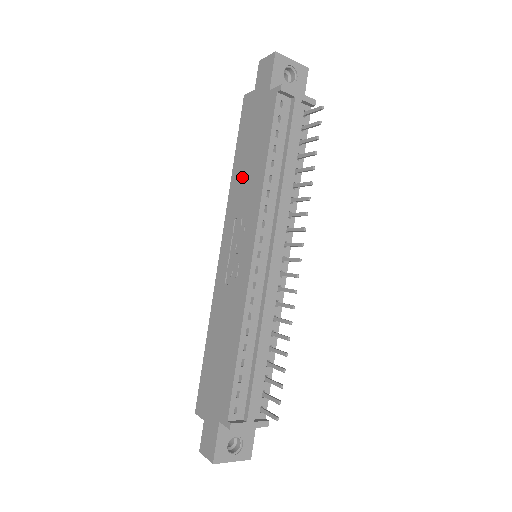
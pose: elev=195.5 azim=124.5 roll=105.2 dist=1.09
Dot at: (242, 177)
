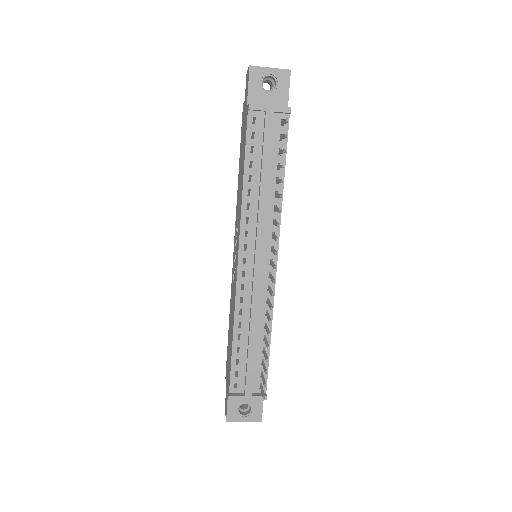
Dot at: (239, 186)
